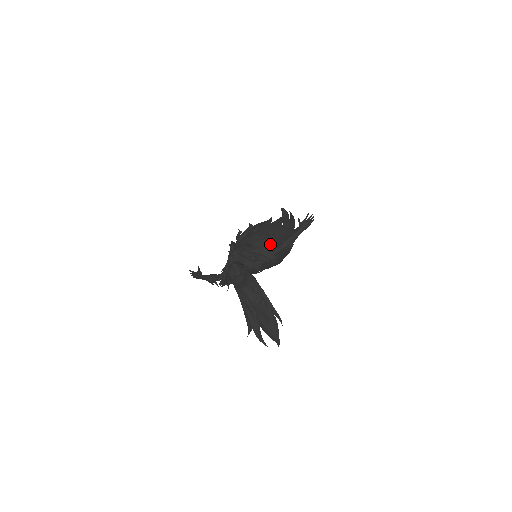
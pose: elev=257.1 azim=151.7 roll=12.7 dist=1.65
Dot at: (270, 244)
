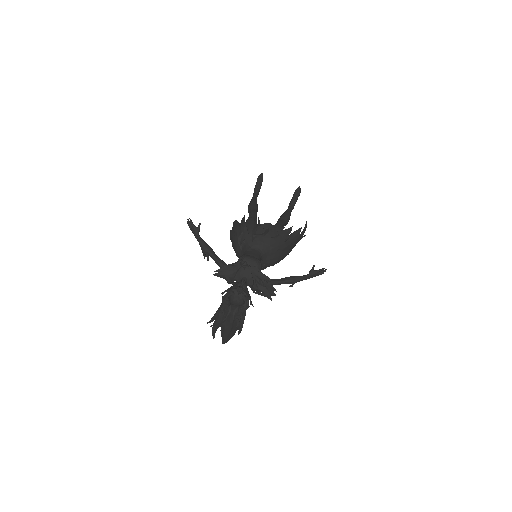
Dot at: (275, 259)
